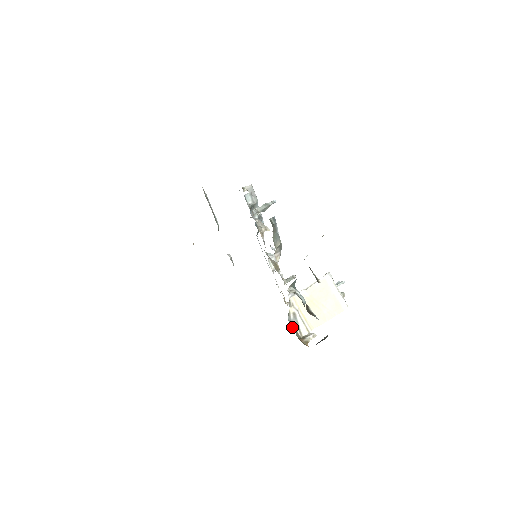
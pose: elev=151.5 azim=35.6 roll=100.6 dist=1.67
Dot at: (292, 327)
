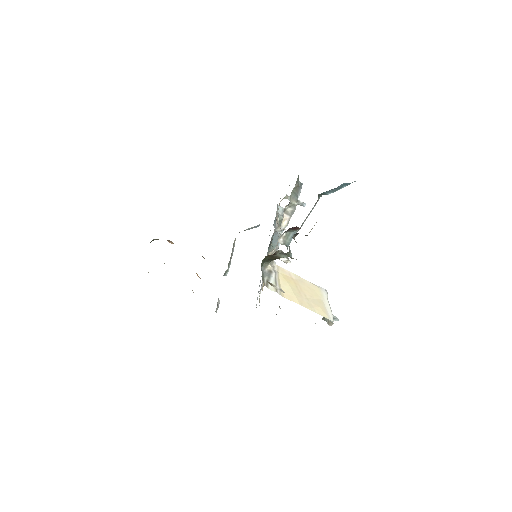
Dot at: occluded
